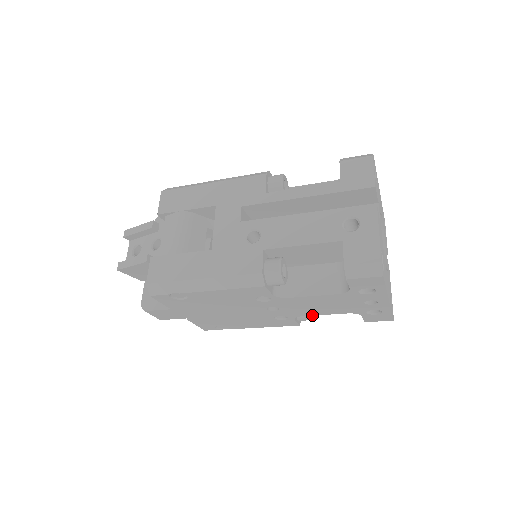
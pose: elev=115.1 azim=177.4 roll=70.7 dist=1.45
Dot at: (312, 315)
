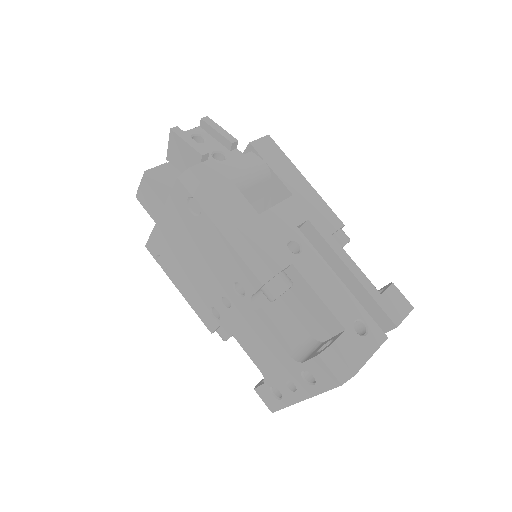
Dot at: (237, 340)
